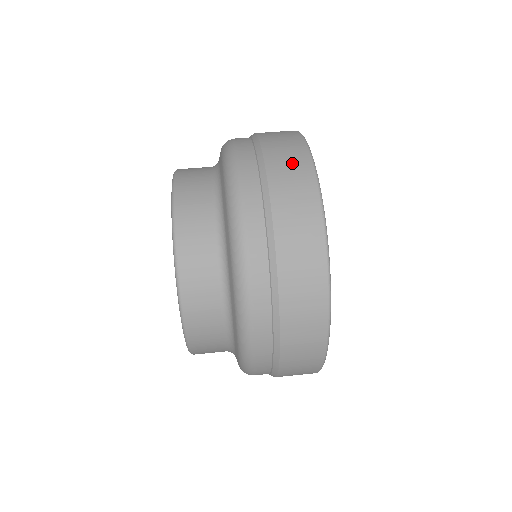
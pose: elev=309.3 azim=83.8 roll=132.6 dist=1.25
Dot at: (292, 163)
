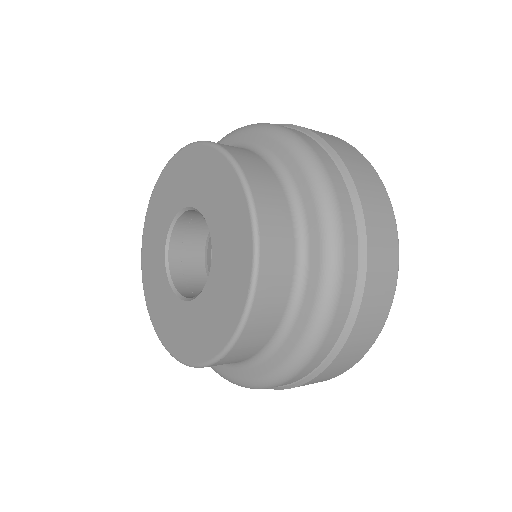
Dot at: occluded
